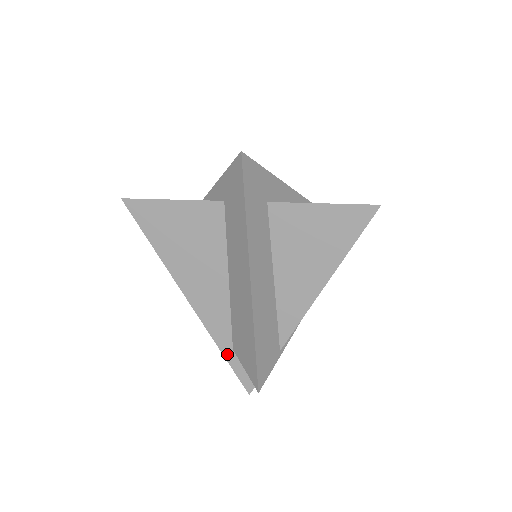
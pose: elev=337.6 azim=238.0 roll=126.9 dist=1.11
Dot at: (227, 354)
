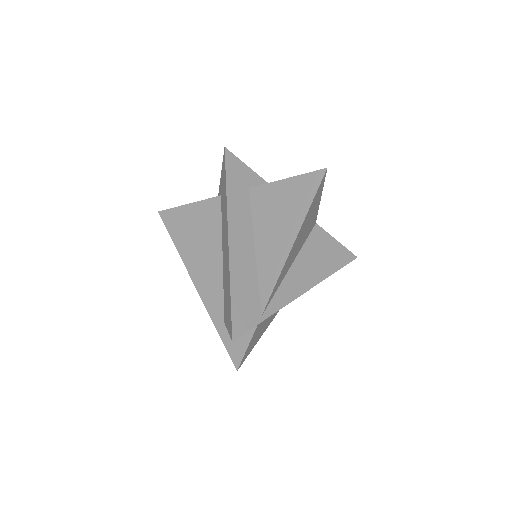
Dot at: (220, 329)
